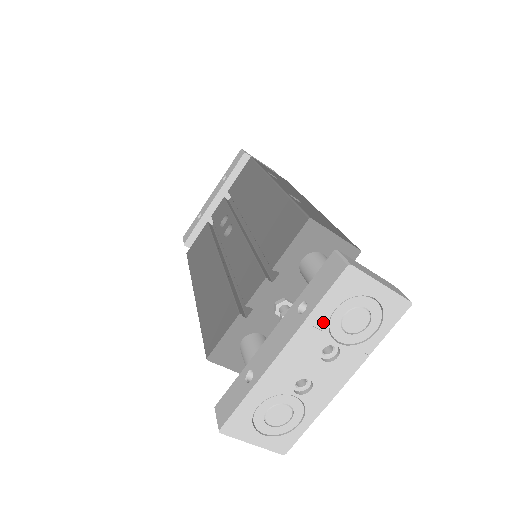
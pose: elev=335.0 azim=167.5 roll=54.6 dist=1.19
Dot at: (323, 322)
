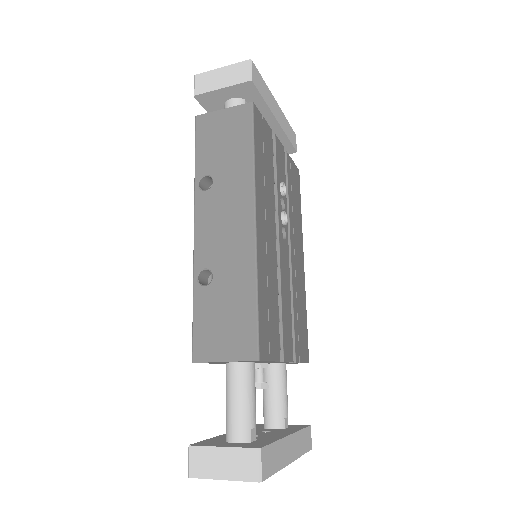
Dot at: occluded
